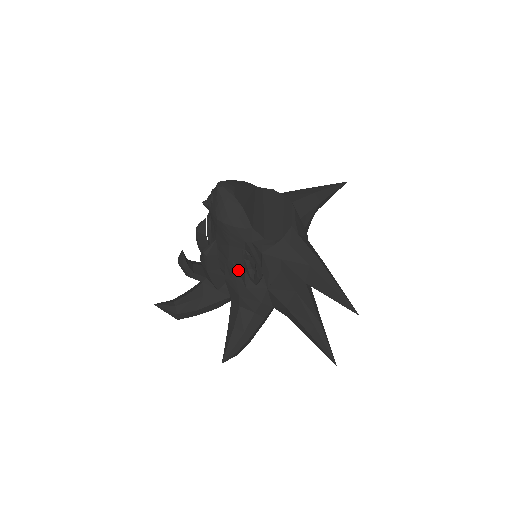
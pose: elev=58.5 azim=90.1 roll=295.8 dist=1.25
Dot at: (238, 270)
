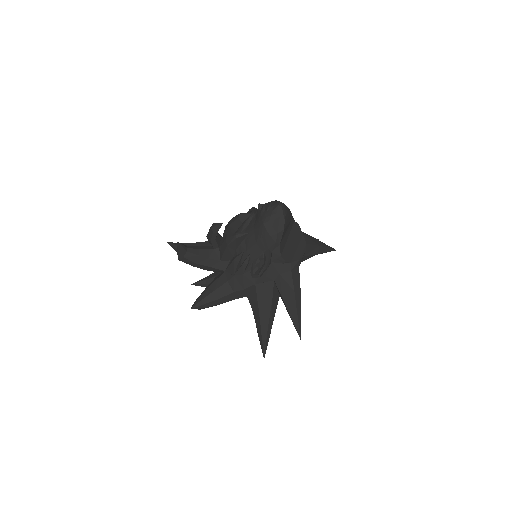
Dot at: (248, 261)
